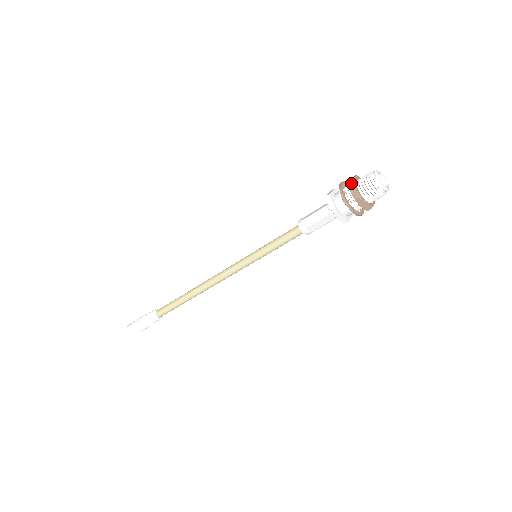
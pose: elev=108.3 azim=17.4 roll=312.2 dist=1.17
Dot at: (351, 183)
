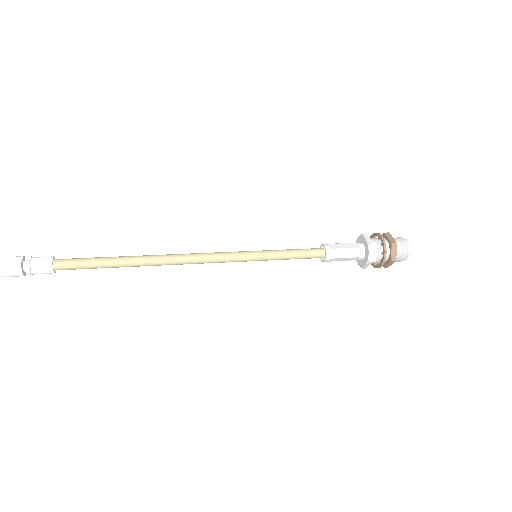
Dot at: (388, 233)
